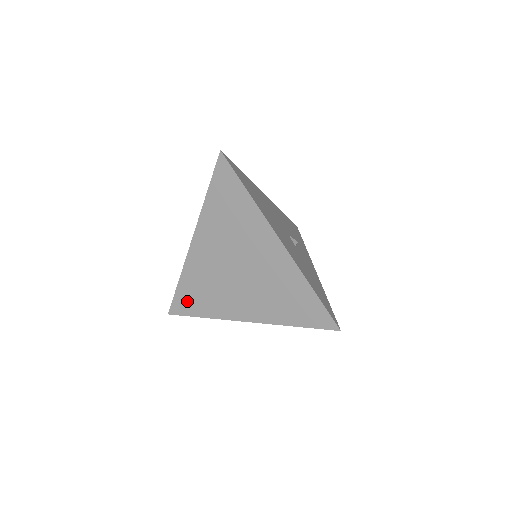
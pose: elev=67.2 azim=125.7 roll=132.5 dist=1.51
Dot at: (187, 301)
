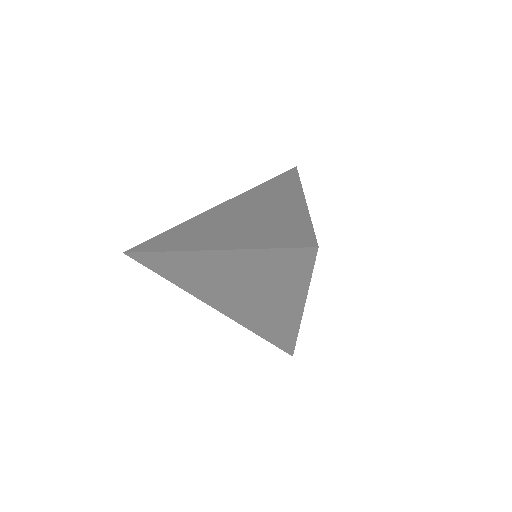
Dot at: (158, 241)
